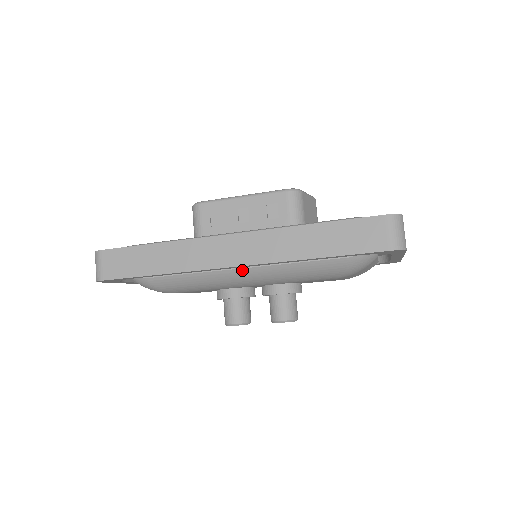
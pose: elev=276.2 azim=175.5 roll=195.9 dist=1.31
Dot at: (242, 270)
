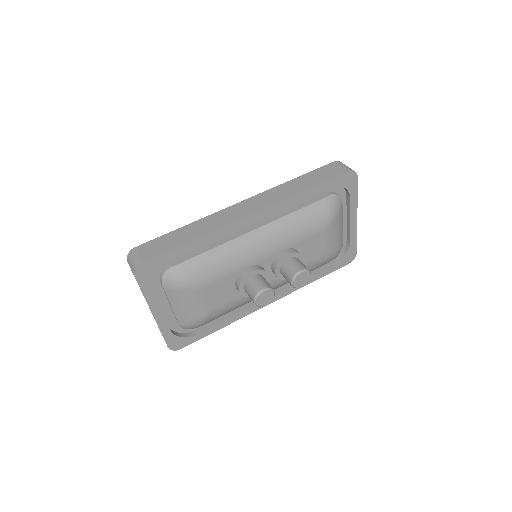
Dot at: (256, 231)
